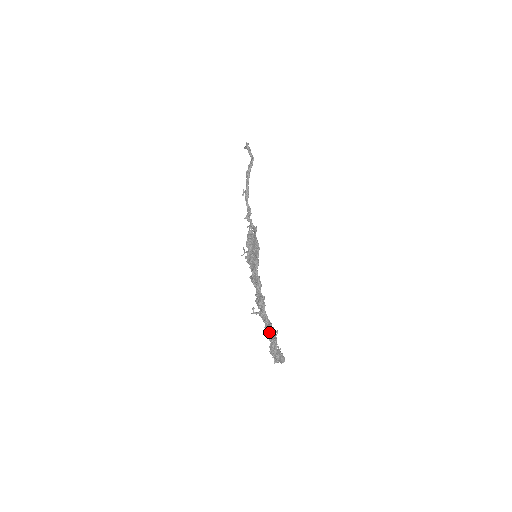
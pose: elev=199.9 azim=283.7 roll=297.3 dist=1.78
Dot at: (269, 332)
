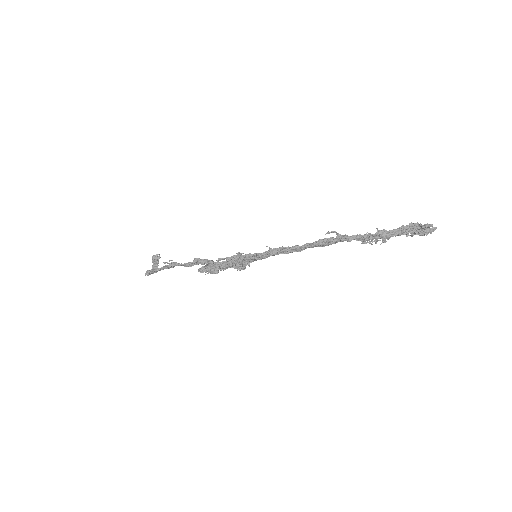
Dot at: (380, 232)
